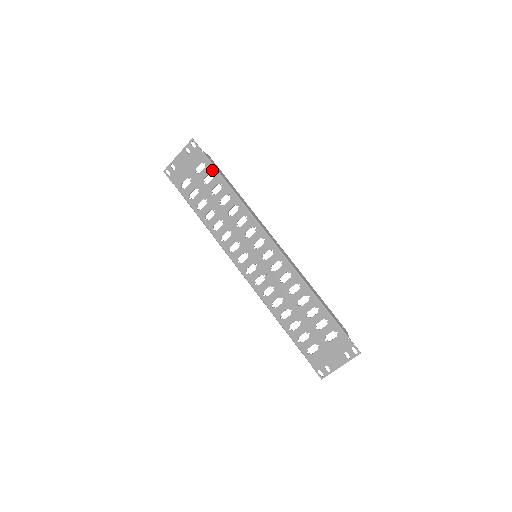
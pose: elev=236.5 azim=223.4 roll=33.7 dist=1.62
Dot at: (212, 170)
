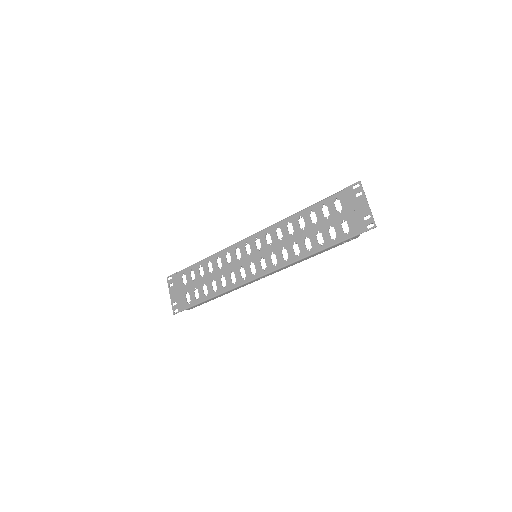
Dot at: (189, 269)
